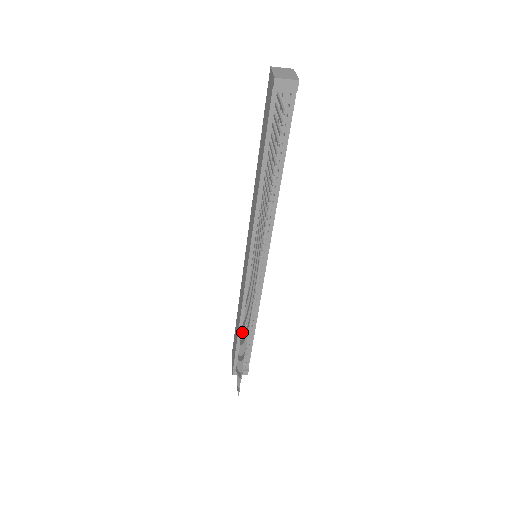
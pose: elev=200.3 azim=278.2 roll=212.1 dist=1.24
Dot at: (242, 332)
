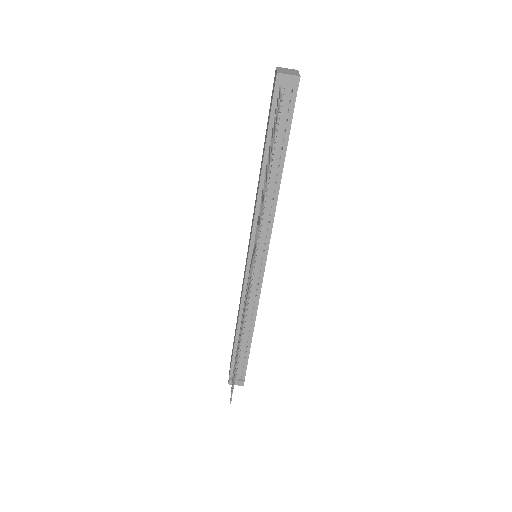
Dot at: occluded
